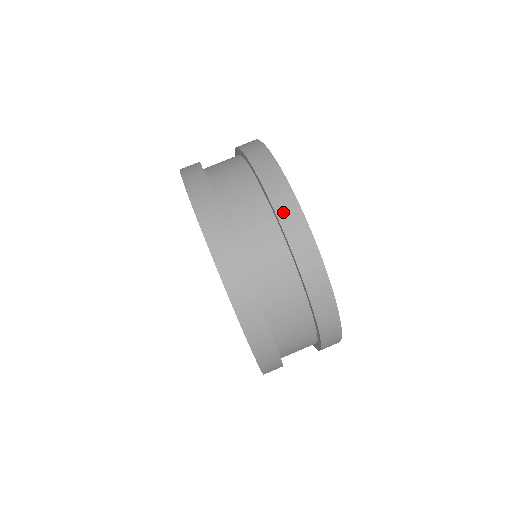
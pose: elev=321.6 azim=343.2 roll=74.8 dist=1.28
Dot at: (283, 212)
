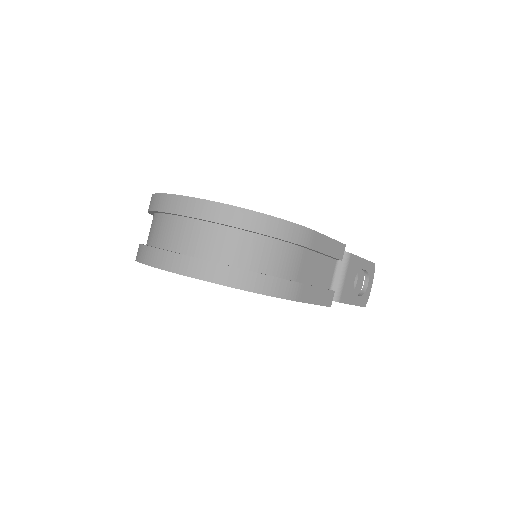
Dot at: occluded
